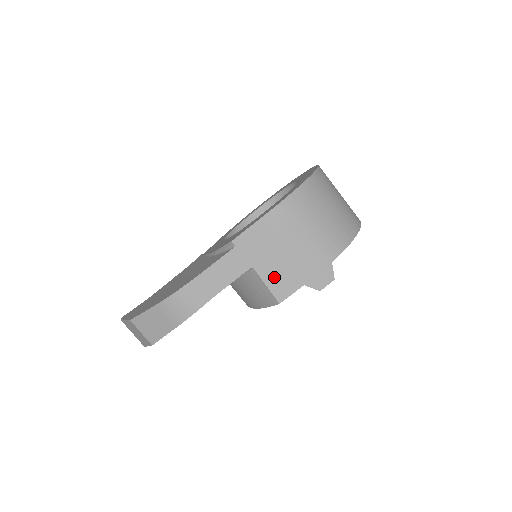
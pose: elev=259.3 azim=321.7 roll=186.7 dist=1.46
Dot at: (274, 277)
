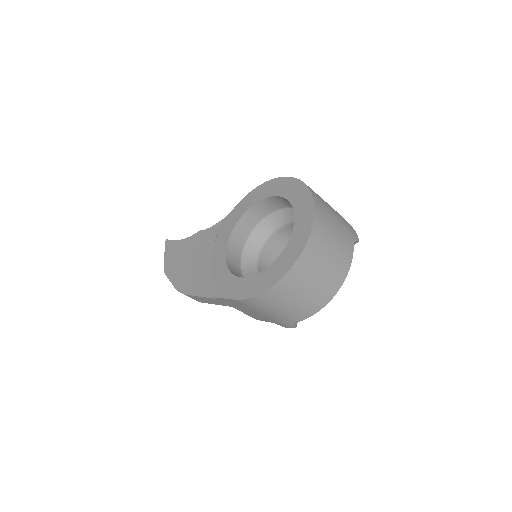
Dot at: (250, 314)
